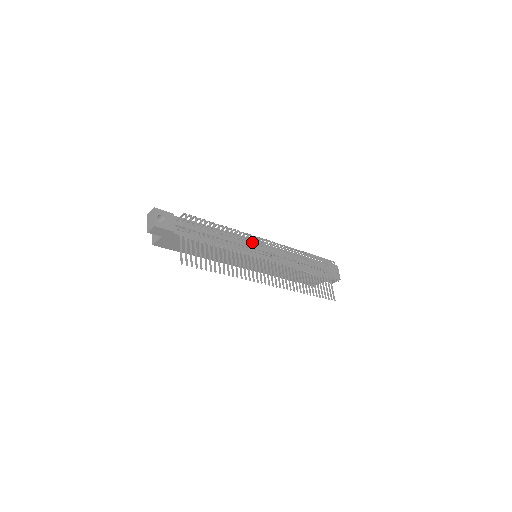
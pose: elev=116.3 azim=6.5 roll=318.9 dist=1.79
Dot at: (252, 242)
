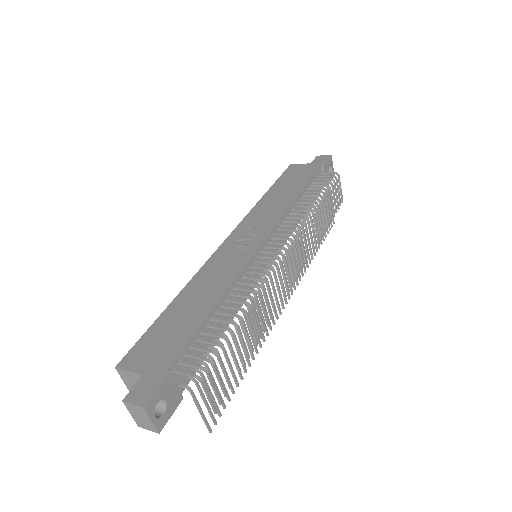
Dot at: (273, 288)
